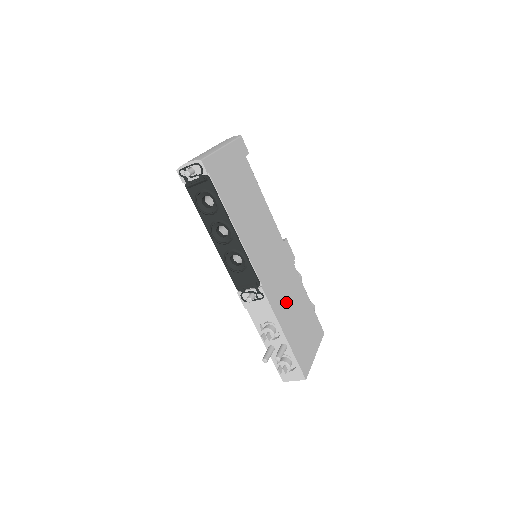
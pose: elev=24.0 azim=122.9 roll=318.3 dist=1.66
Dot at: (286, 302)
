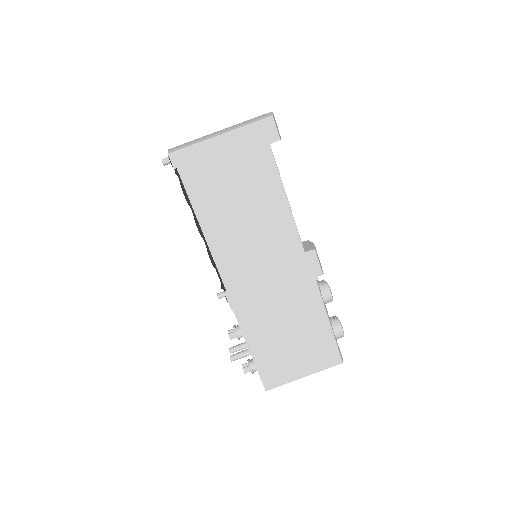
Dot at: (270, 315)
